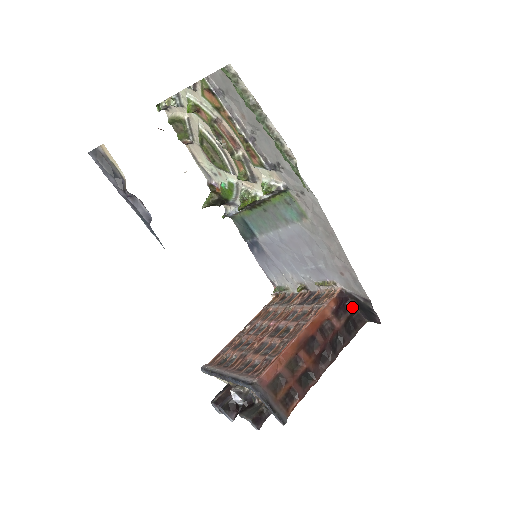
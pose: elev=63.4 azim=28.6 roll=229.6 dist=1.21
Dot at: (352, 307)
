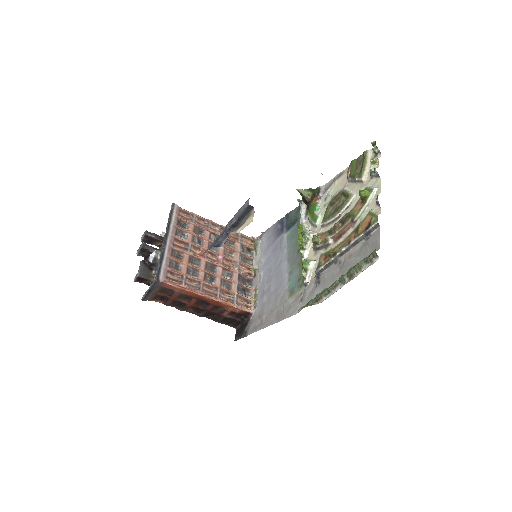
Dot at: (242, 320)
